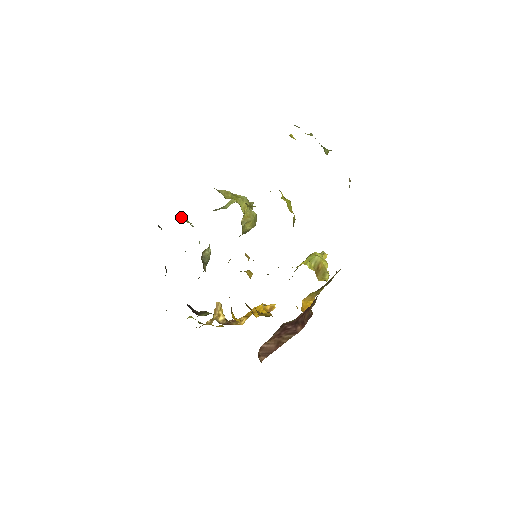
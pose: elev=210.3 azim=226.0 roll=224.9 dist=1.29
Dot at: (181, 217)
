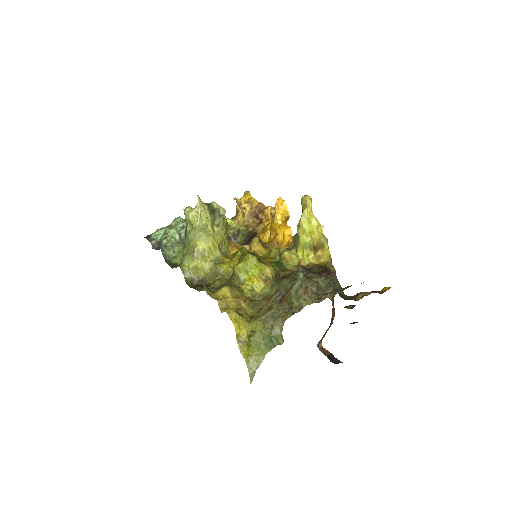
Dot at: (171, 259)
